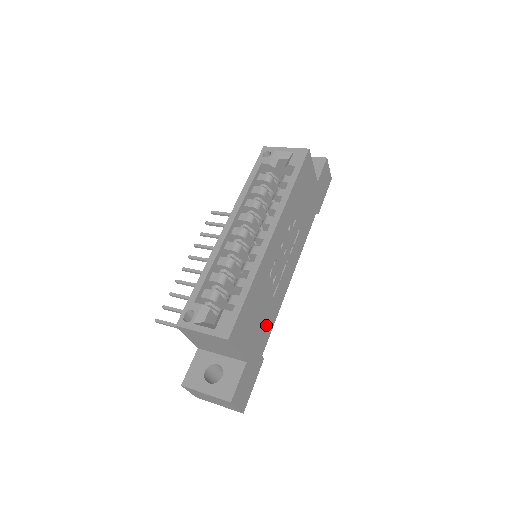
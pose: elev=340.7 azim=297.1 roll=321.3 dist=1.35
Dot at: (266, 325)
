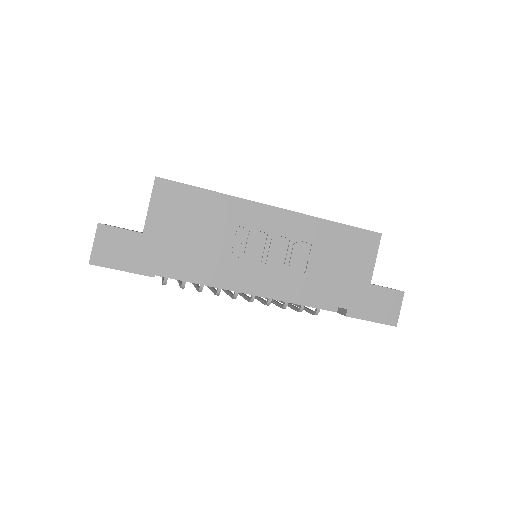
Dot at: (189, 256)
